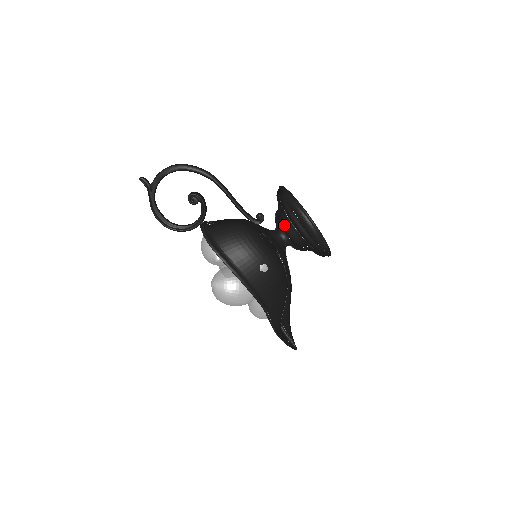
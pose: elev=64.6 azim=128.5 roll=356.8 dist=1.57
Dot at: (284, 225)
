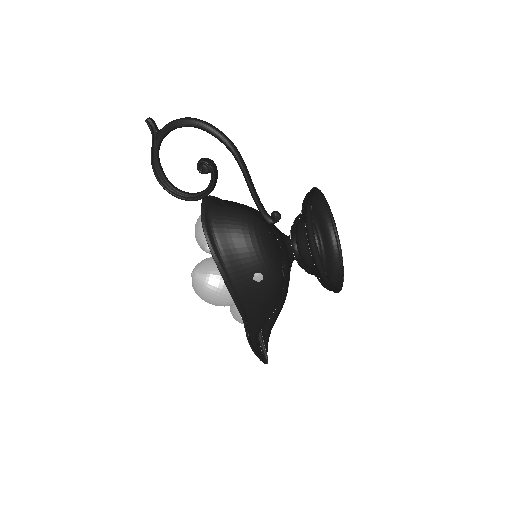
Dot at: (299, 239)
